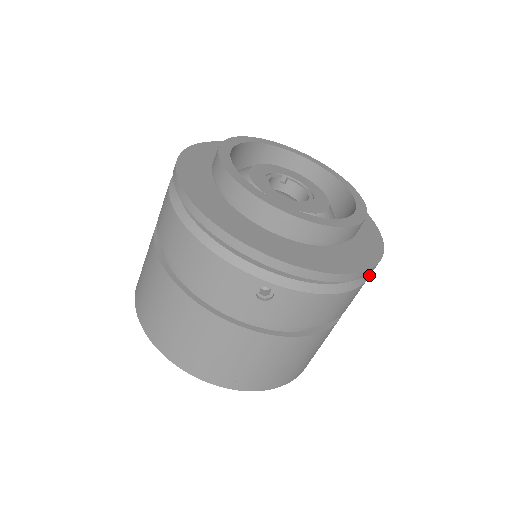
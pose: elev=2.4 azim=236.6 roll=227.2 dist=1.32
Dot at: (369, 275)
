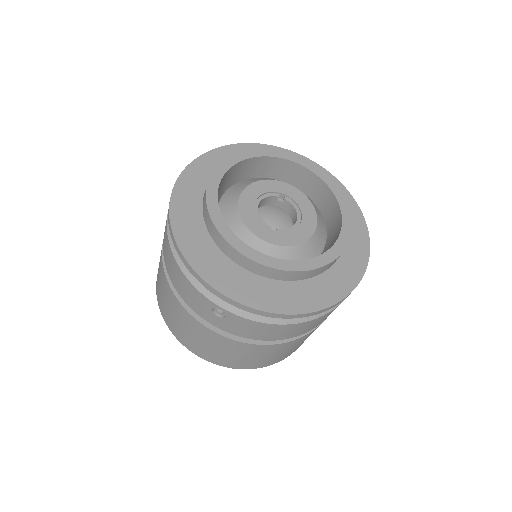
Dot at: (337, 306)
